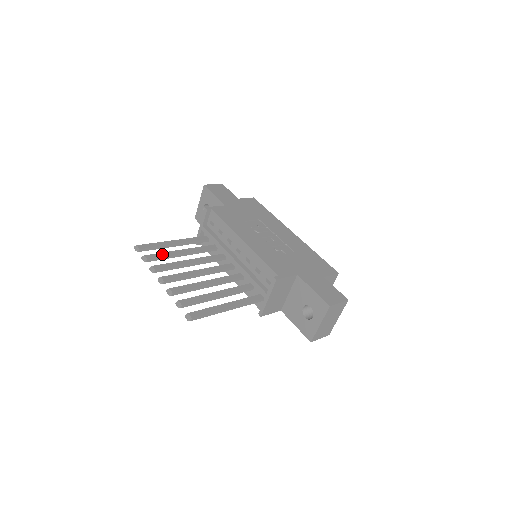
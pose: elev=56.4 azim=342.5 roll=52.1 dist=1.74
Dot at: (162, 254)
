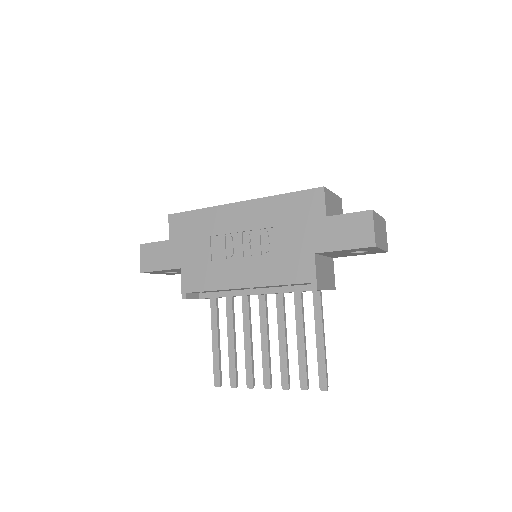
Dot at: (231, 364)
